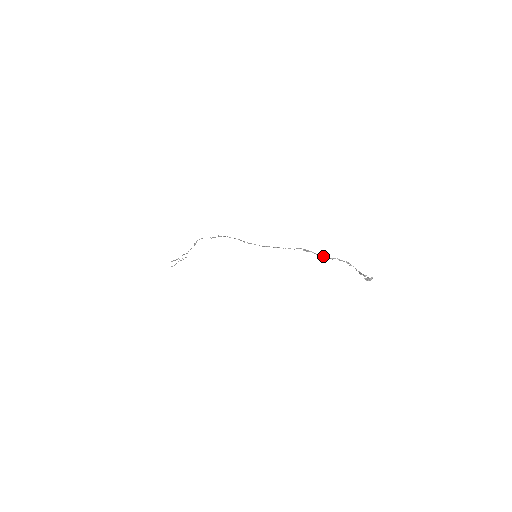
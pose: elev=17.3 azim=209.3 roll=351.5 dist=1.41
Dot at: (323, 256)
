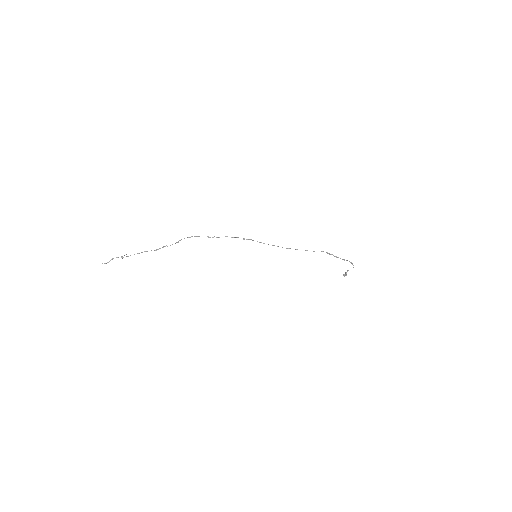
Dot at: (340, 258)
